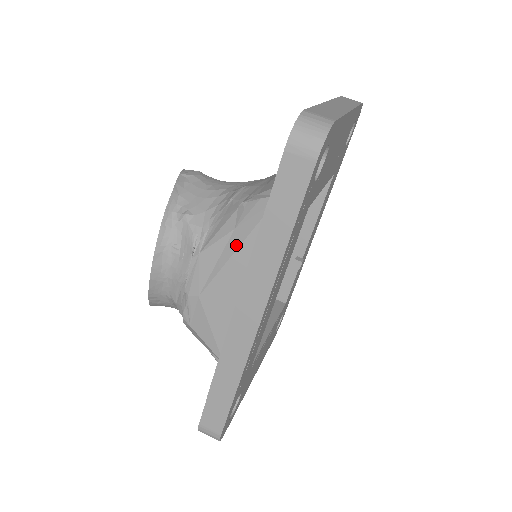
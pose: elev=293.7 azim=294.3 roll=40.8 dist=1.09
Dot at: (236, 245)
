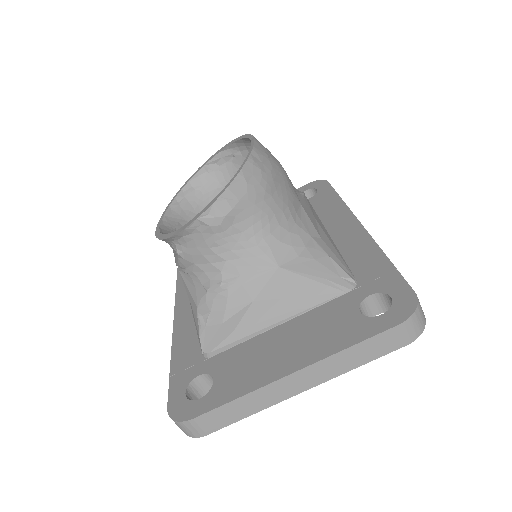
Dot at: (191, 307)
